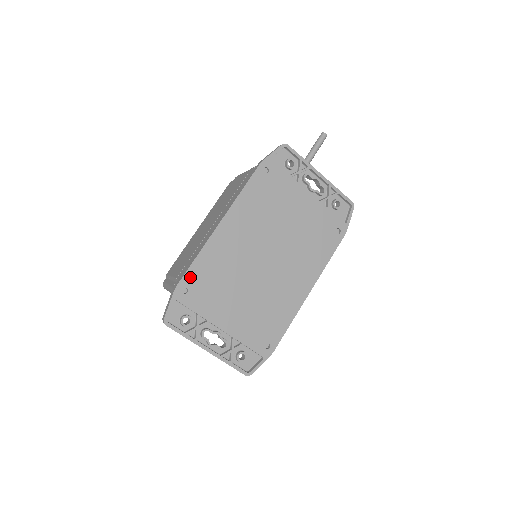
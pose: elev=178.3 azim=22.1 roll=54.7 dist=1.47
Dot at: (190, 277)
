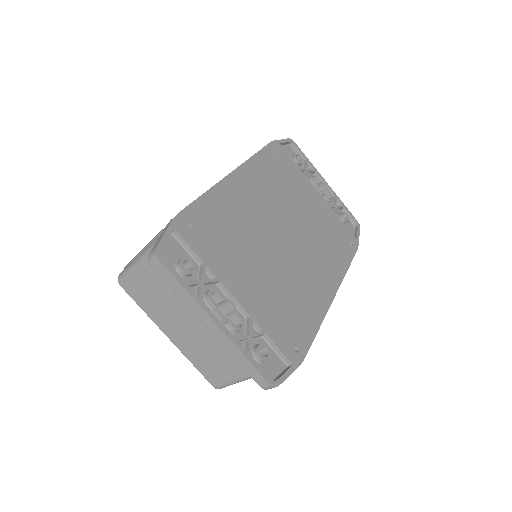
Dot at: (196, 211)
